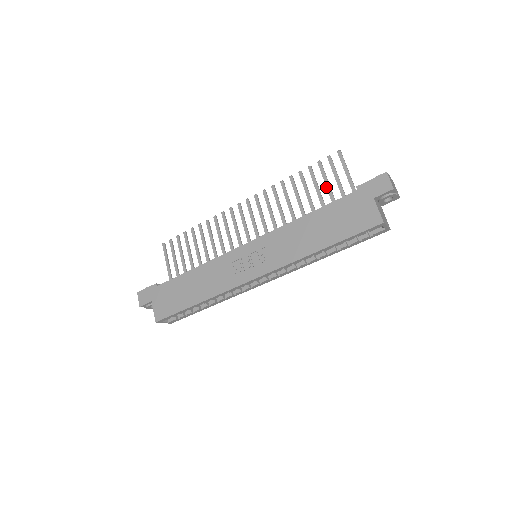
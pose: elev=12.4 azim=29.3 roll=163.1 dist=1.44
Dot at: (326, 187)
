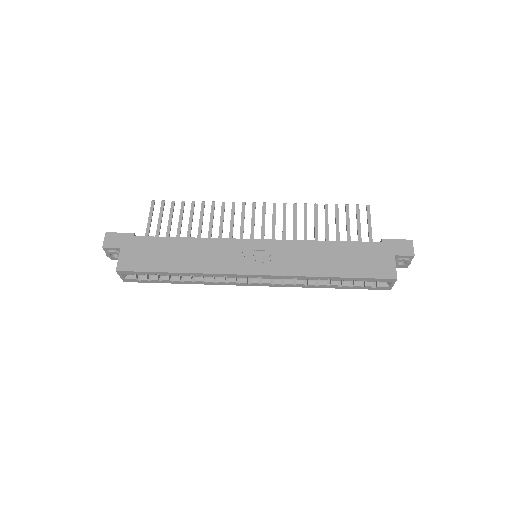
Dot at: (347, 228)
